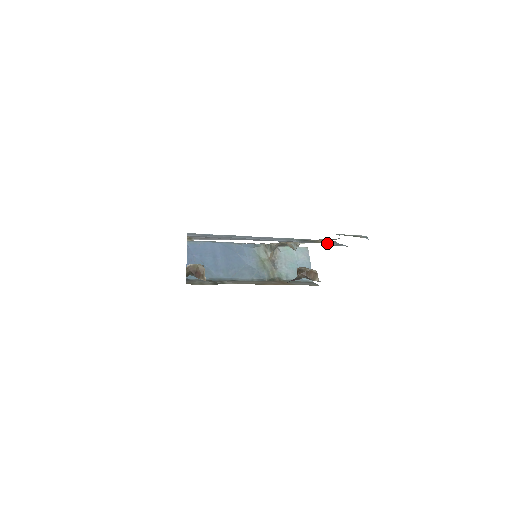
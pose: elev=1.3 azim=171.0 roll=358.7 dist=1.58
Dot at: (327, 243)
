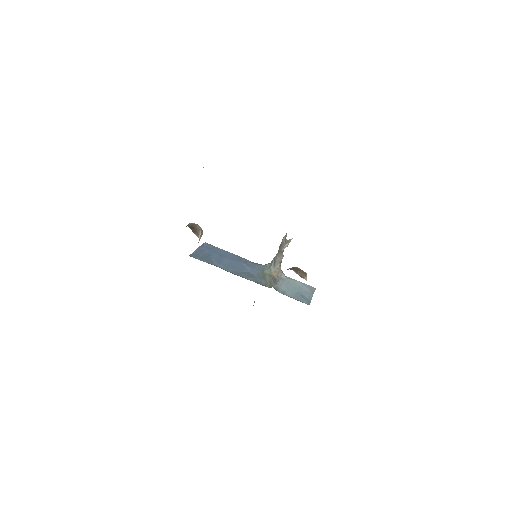
Dot at: occluded
